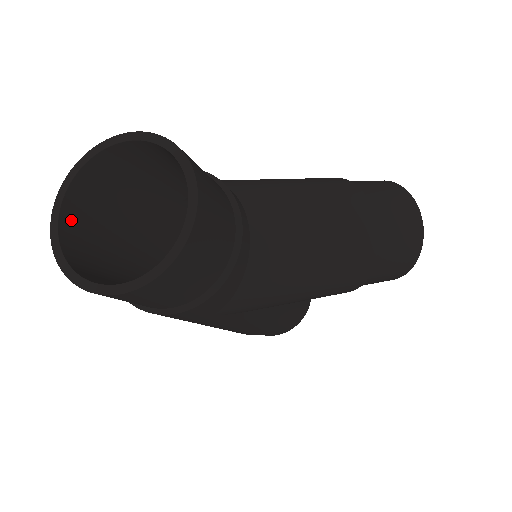
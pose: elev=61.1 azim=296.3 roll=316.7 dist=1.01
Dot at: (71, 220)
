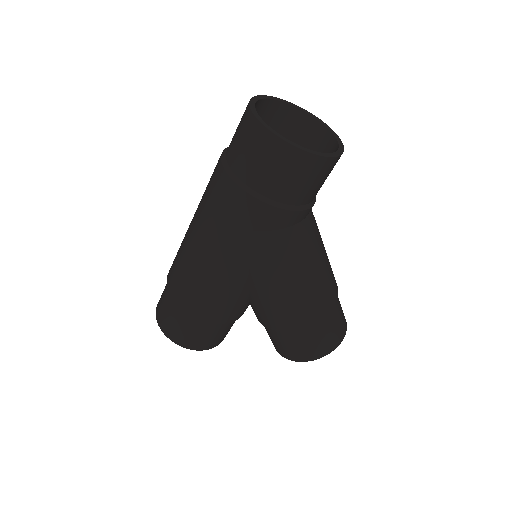
Dot at: occluded
